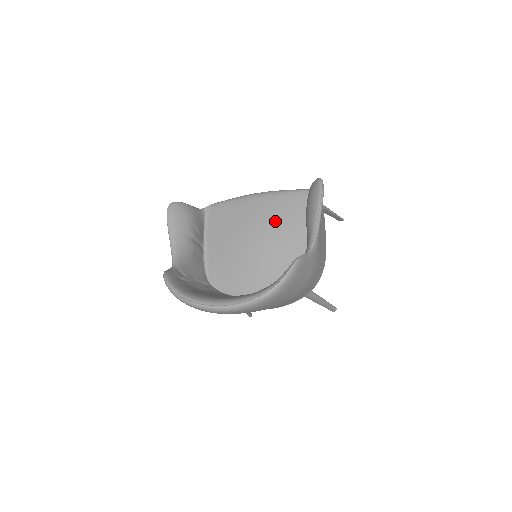
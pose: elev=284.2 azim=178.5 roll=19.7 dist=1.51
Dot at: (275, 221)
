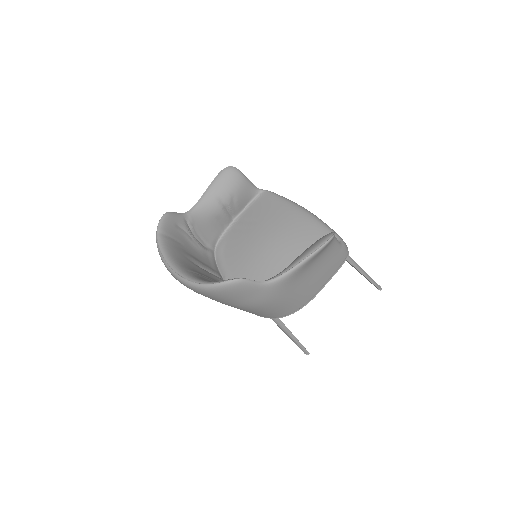
Dot at: (291, 241)
